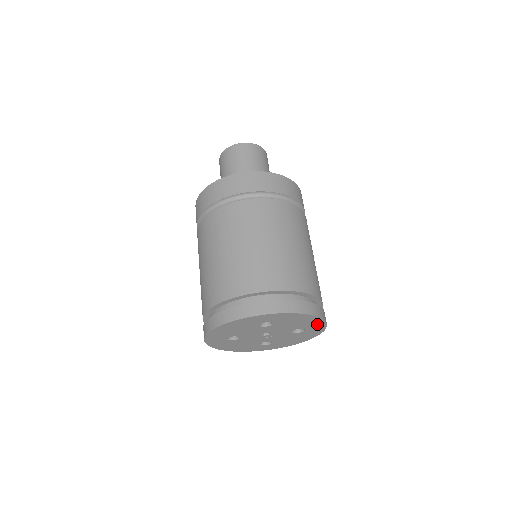
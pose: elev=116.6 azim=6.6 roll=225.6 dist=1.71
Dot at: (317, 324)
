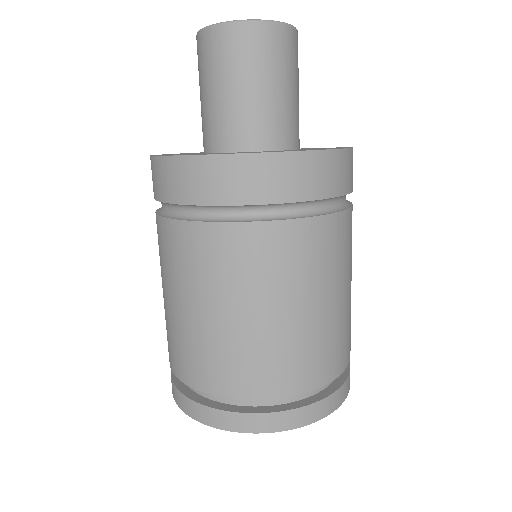
Dot at: occluded
